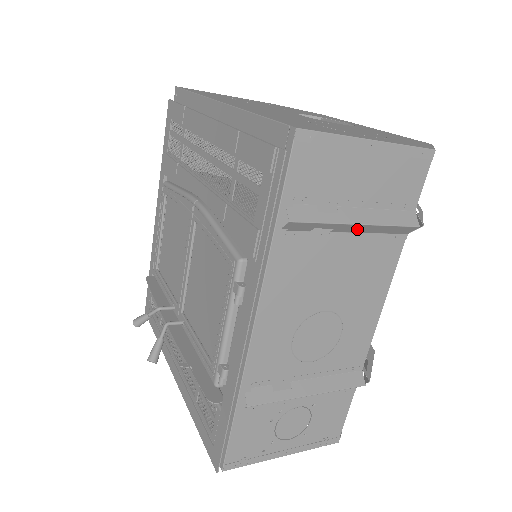
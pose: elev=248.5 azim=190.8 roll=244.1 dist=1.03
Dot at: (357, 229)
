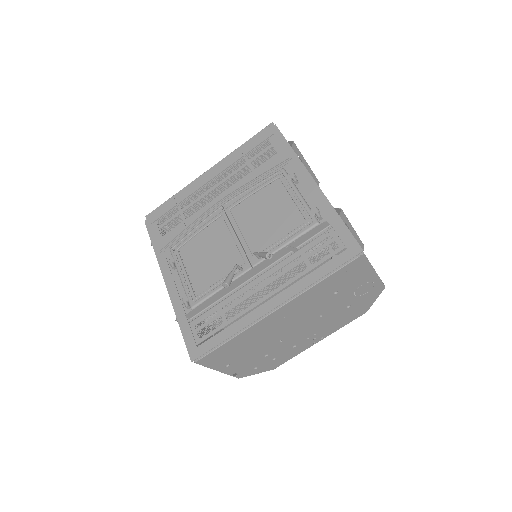
Dot at: (307, 169)
